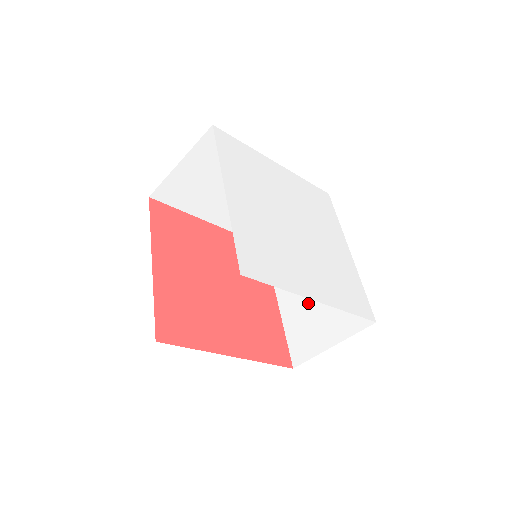
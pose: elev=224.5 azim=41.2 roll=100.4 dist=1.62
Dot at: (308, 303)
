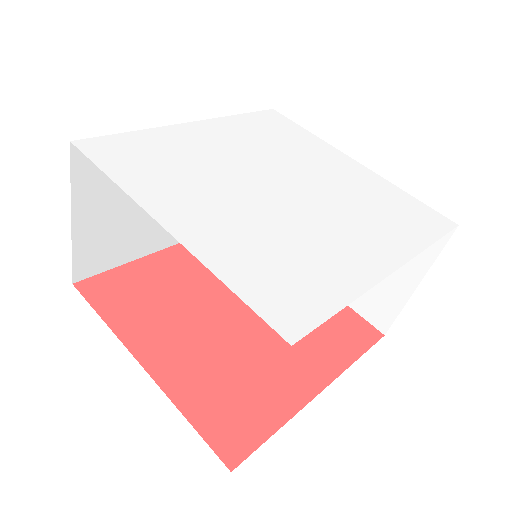
Dot at: occluded
